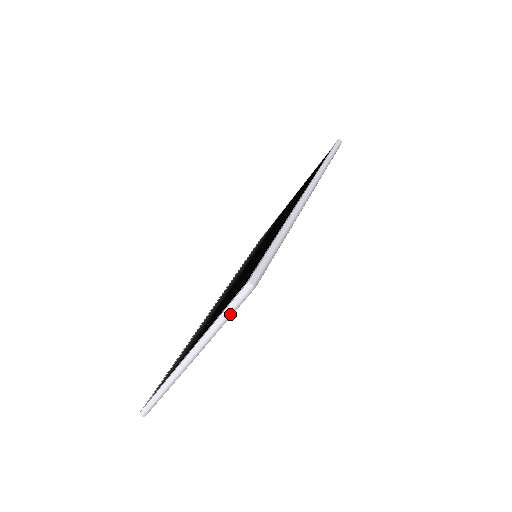
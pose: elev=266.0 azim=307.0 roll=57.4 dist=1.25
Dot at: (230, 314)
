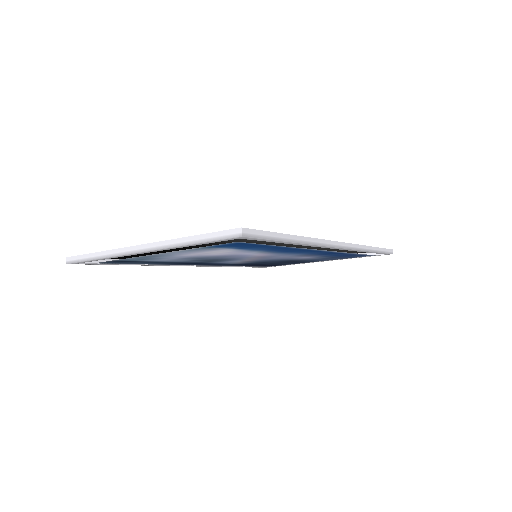
Dot at: (205, 240)
